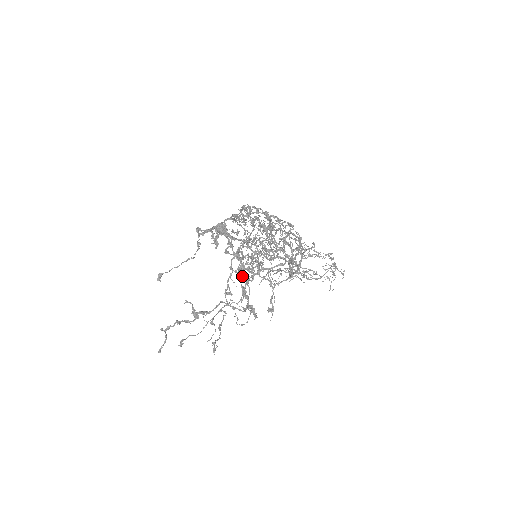
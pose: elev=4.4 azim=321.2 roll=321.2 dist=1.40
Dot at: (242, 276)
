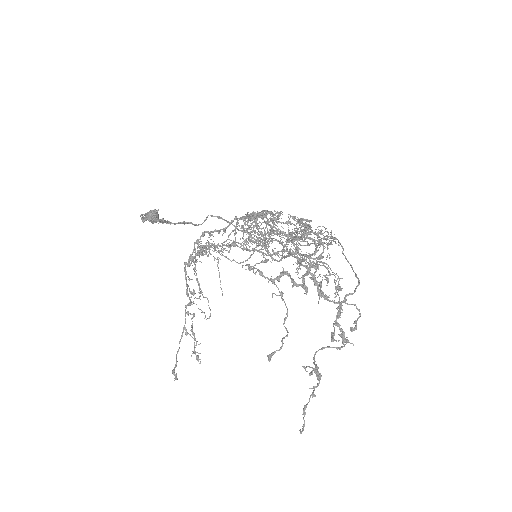
Dot at: (338, 313)
